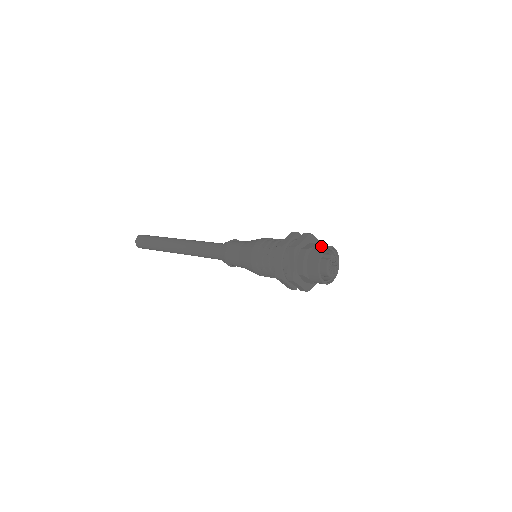
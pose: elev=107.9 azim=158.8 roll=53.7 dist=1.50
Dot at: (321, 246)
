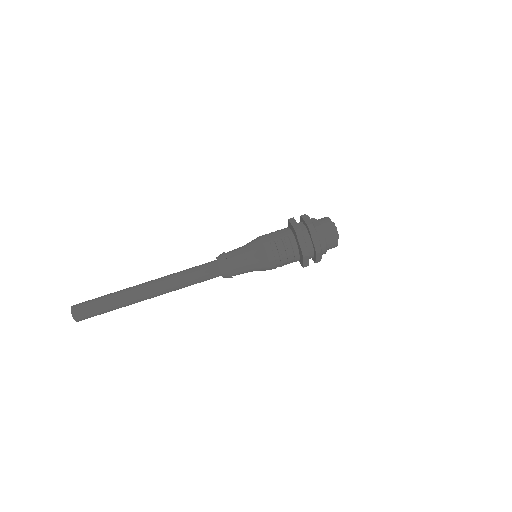
Dot at: (329, 230)
